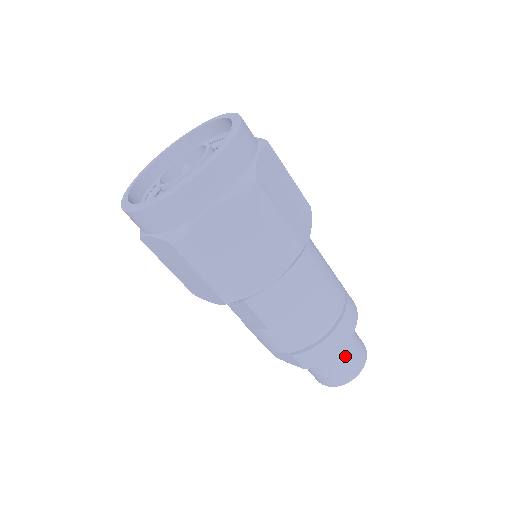
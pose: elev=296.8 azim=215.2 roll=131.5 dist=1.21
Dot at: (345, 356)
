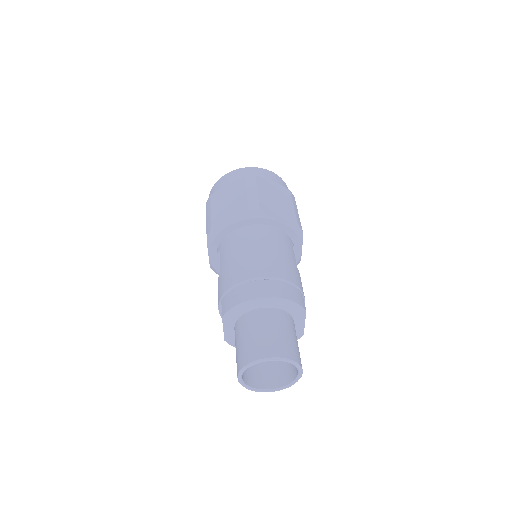
Dot at: (260, 330)
